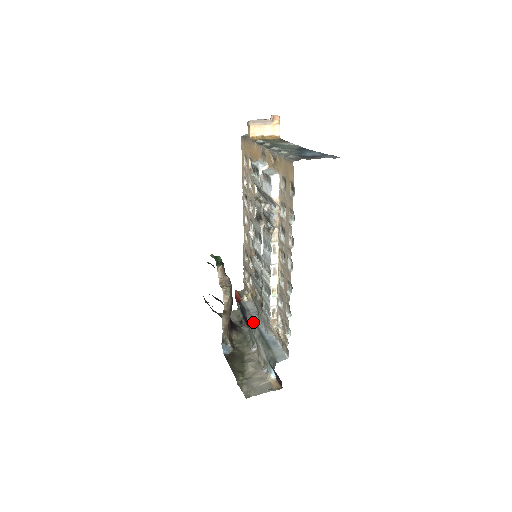
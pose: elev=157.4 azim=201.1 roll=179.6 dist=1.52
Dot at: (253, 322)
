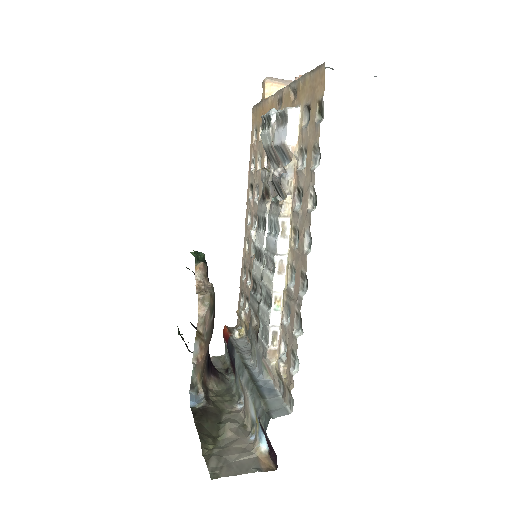
Dot at: (242, 362)
